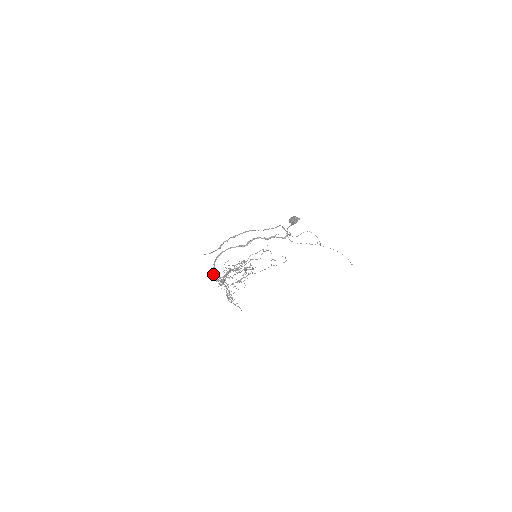
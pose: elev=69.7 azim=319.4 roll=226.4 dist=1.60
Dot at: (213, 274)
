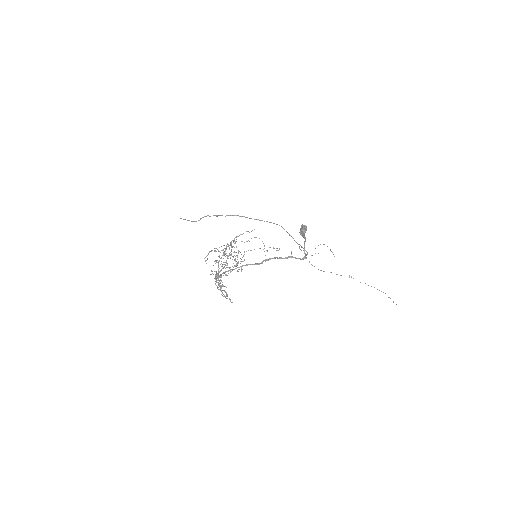
Dot at: (211, 271)
